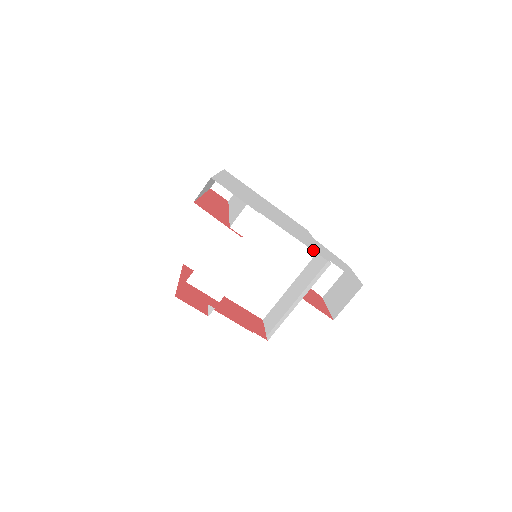
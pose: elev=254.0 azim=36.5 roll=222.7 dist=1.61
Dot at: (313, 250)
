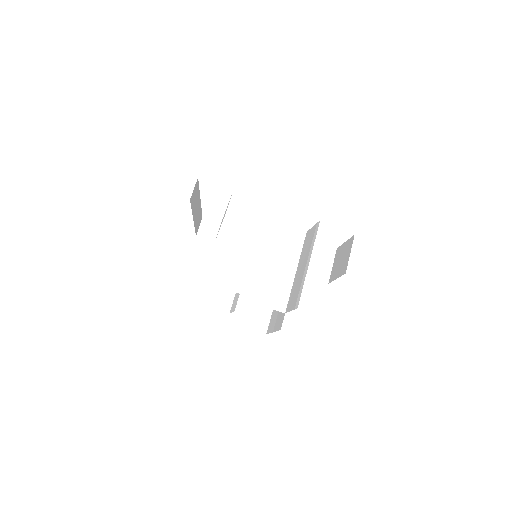
Dot at: occluded
